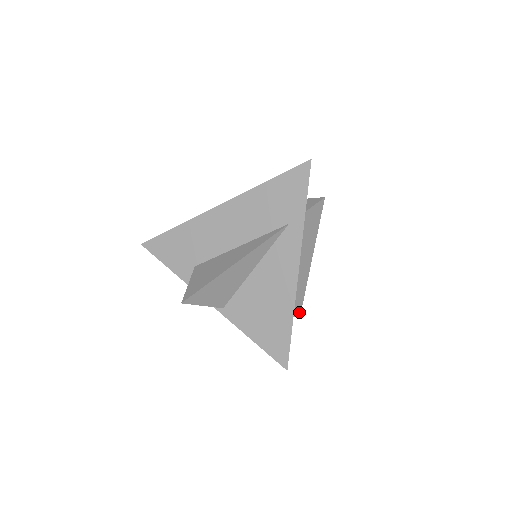
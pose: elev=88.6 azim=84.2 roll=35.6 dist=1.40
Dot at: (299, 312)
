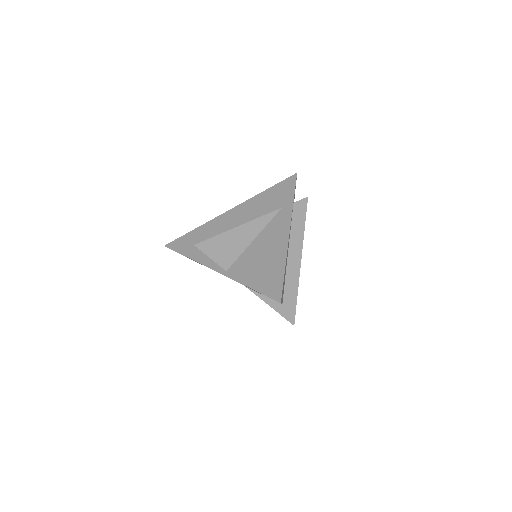
Dot at: (293, 318)
